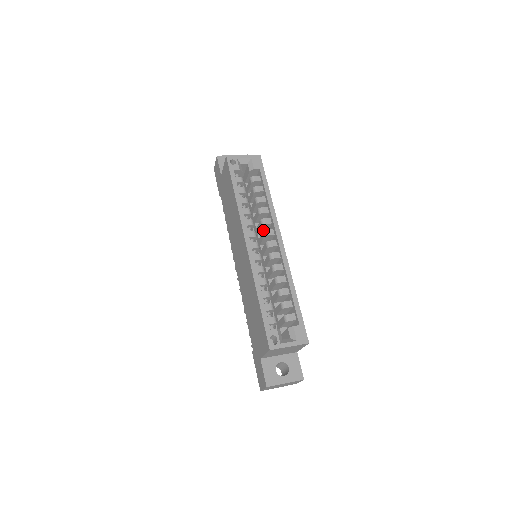
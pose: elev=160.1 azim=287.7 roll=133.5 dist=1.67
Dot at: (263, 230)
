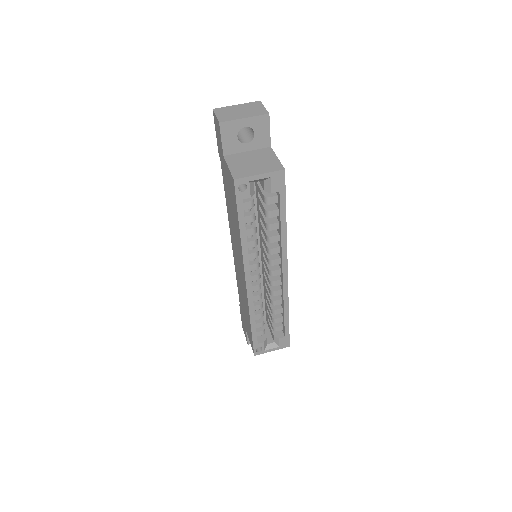
Dot at: occluded
